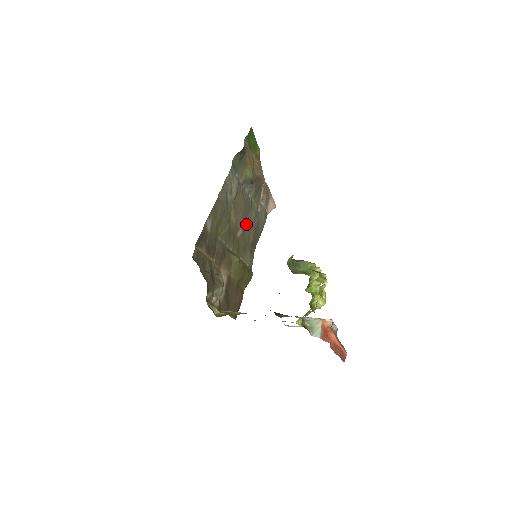
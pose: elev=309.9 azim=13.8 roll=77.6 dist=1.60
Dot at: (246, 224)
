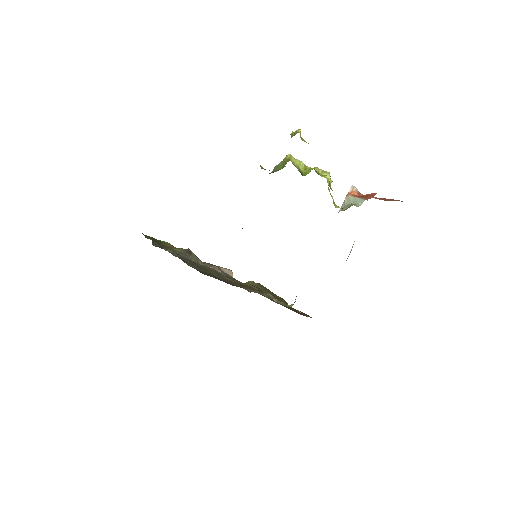
Dot at: occluded
